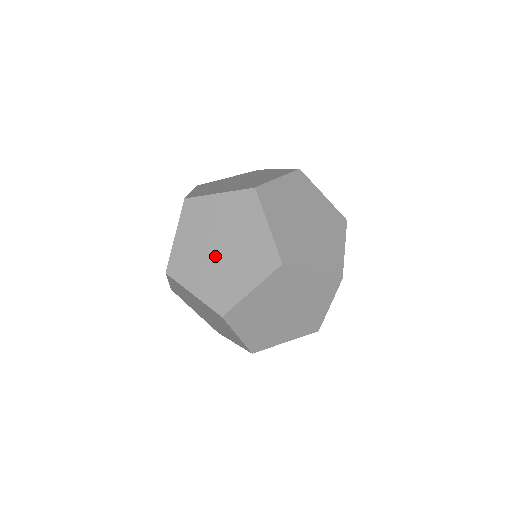
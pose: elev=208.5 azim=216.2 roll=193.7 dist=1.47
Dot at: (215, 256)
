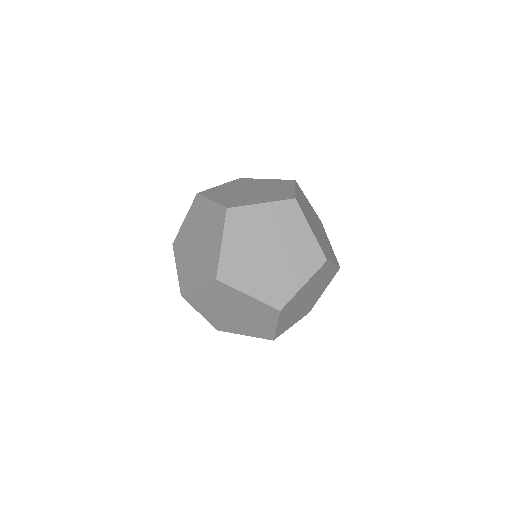
Dot at: (197, 251)
